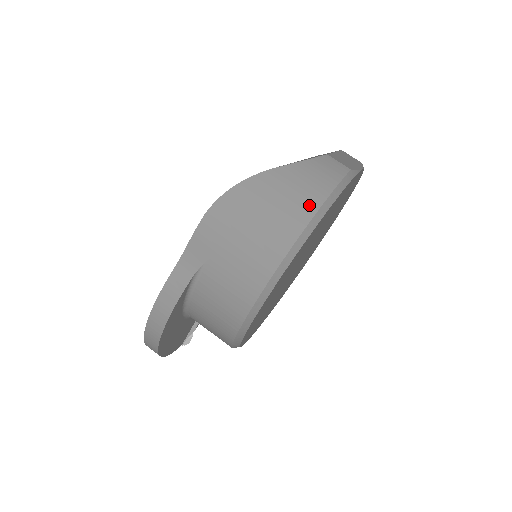
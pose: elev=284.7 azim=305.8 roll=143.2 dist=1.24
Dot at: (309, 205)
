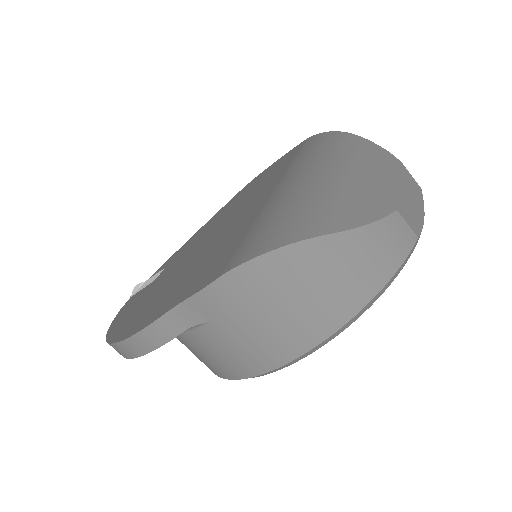
Dot at: (359, 295)
